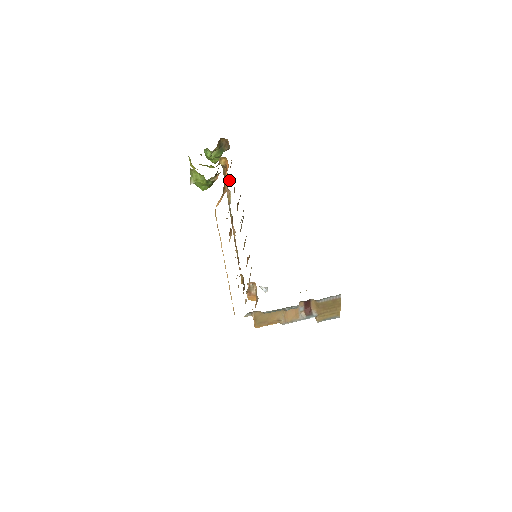
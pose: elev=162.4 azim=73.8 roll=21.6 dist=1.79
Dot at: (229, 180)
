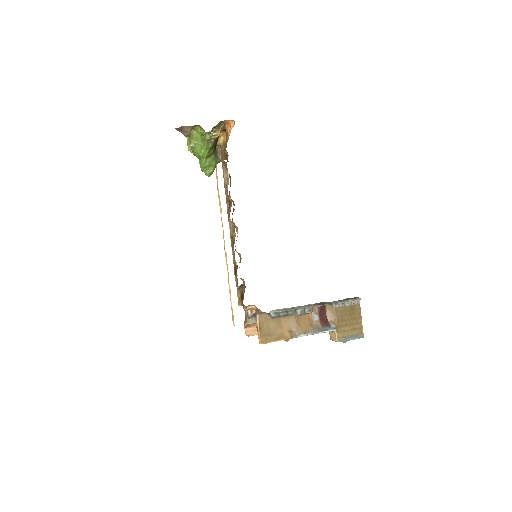
Dot at: (232, 126)
